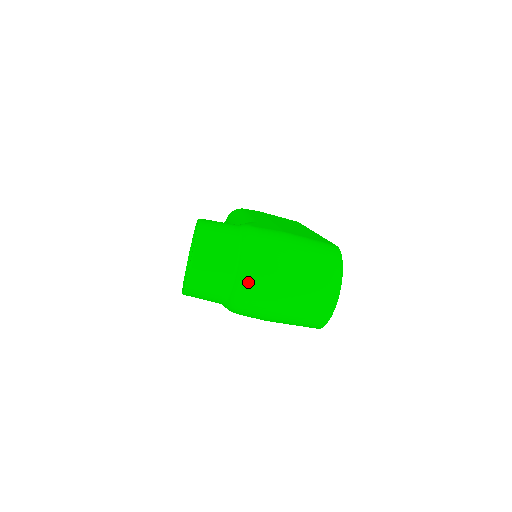
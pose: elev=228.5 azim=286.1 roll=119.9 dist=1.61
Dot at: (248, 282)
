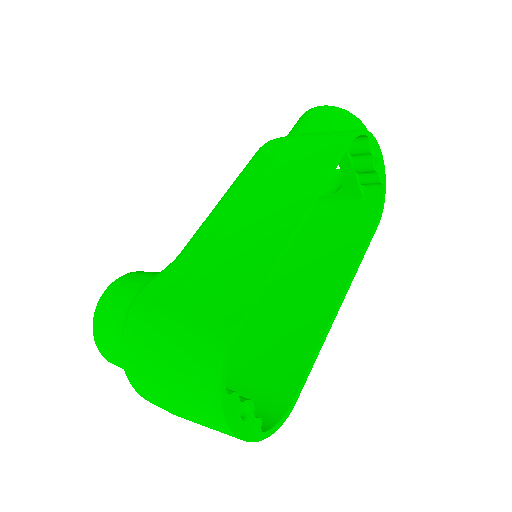
Dot at: occluded
